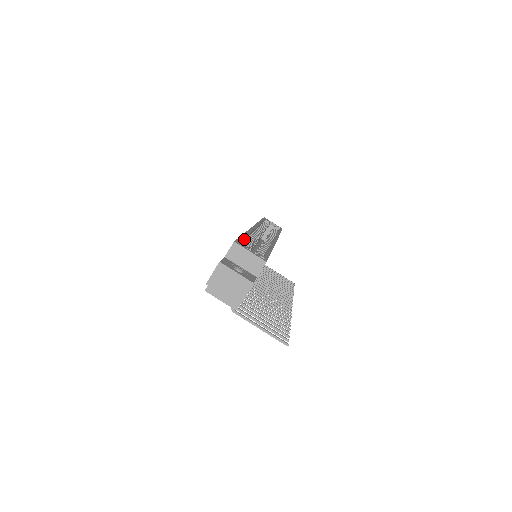
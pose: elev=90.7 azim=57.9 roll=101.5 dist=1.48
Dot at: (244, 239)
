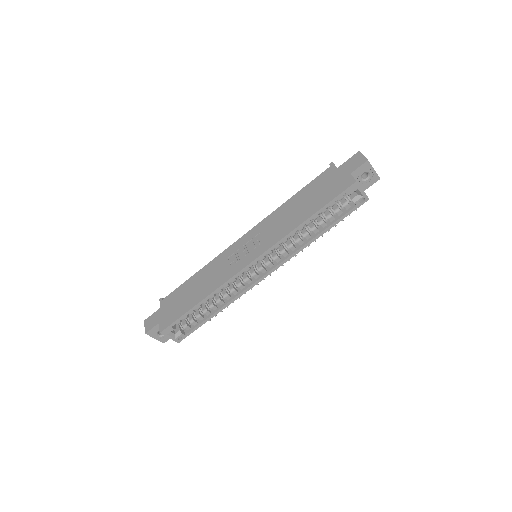
Dot at: (193, 309)
